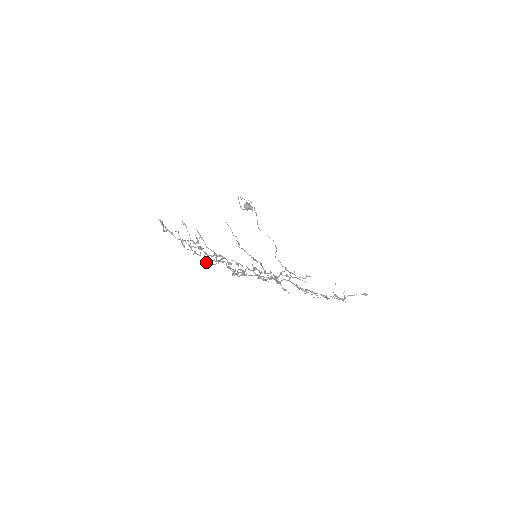
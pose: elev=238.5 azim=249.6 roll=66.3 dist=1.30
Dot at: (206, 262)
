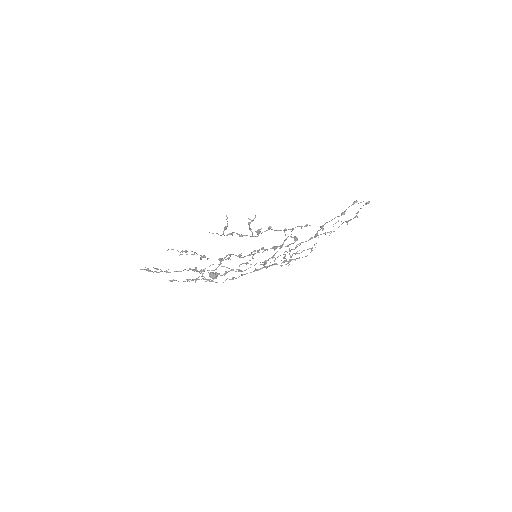
Dot at: occluded
